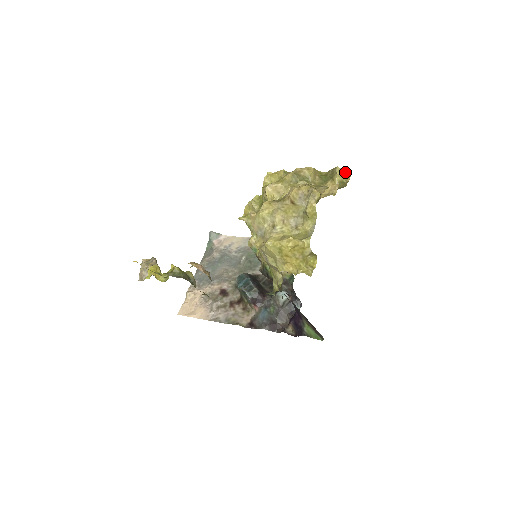
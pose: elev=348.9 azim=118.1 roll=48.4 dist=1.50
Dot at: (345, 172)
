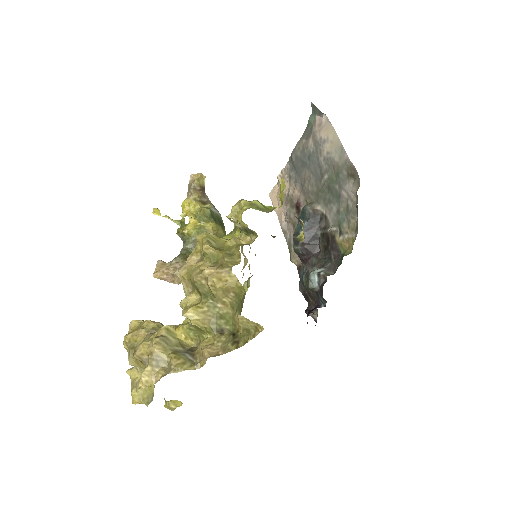
Dot at: (254, 322)
